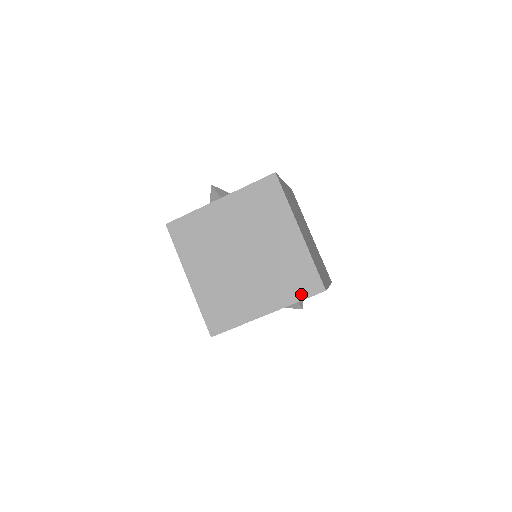
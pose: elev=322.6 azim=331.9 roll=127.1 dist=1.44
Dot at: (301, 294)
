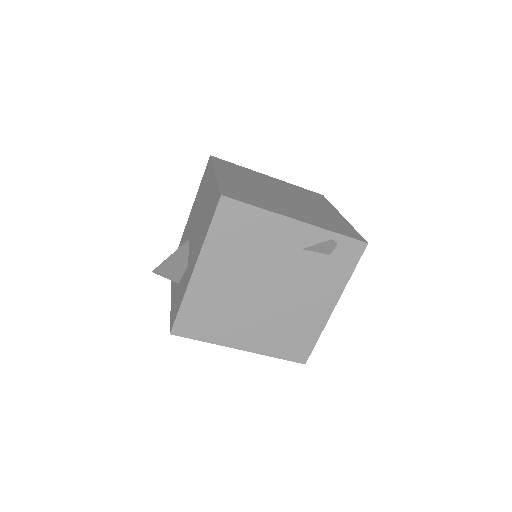
Dot at: (341, 232)
